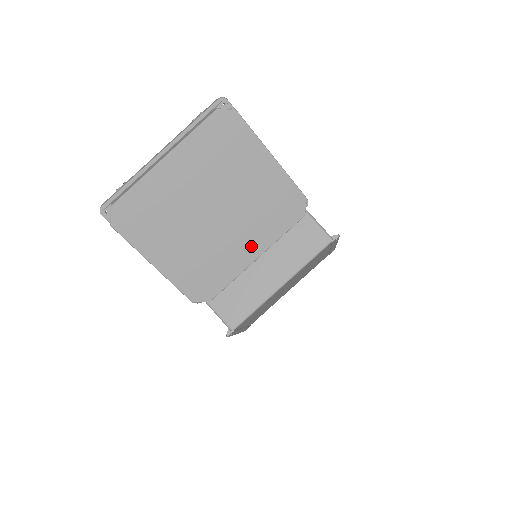
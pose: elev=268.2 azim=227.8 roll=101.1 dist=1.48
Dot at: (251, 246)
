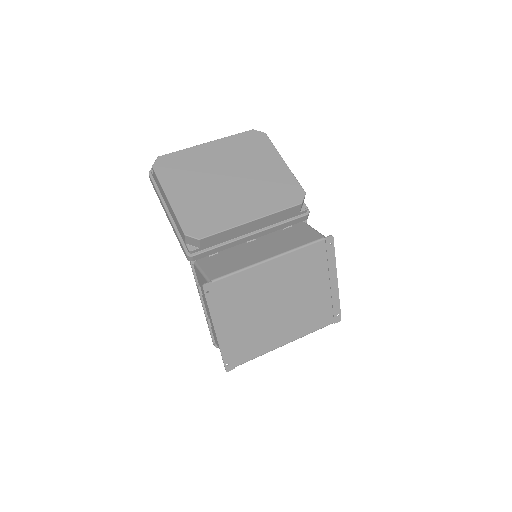
Dot at: (250, 210)
